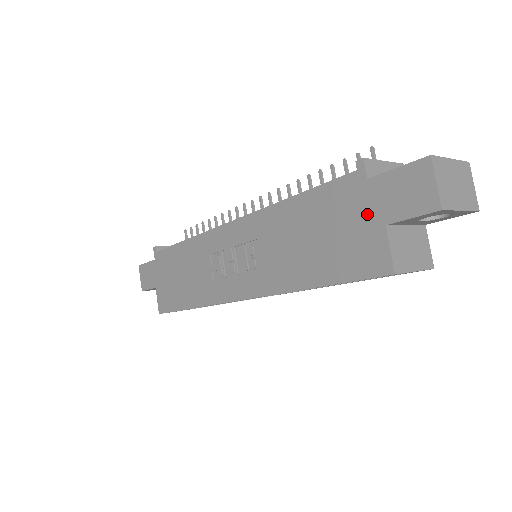
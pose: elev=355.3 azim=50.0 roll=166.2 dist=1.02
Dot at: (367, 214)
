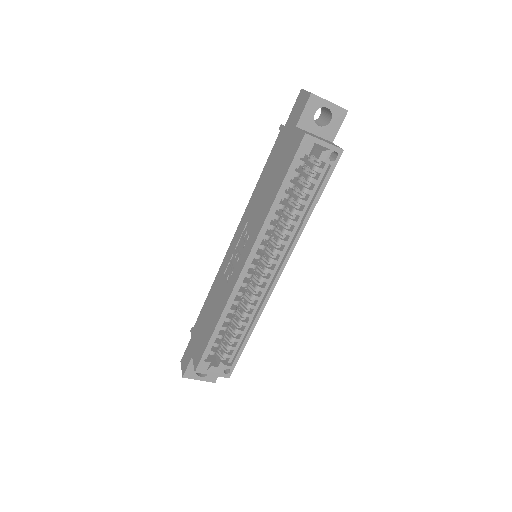
Dot at: (288, 135)
